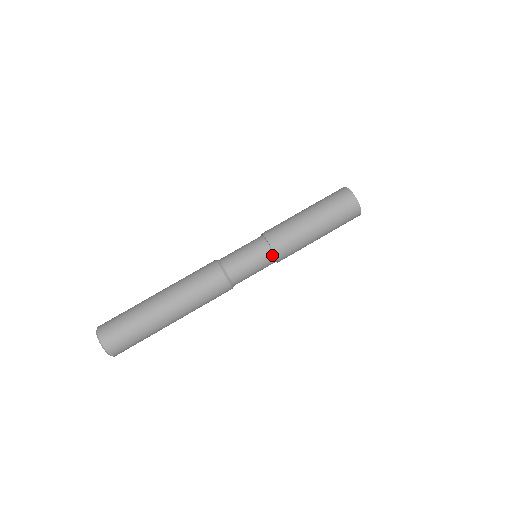
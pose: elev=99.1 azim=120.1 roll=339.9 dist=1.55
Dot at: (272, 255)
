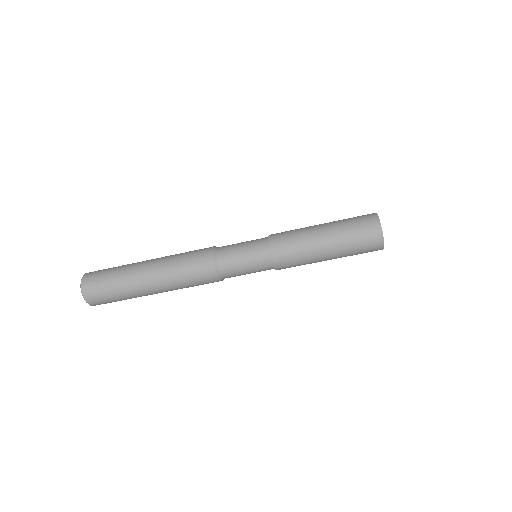
Dot at: occluded
